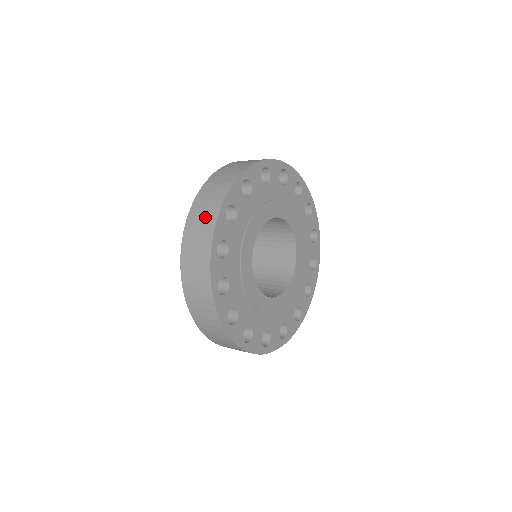
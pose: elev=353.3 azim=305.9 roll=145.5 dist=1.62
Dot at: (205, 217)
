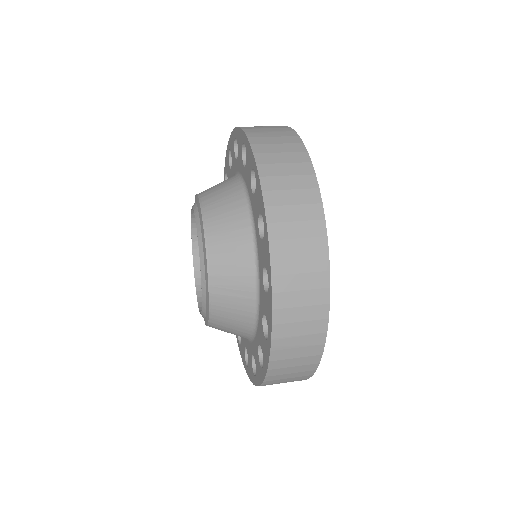
Dot at: (308, 303)
